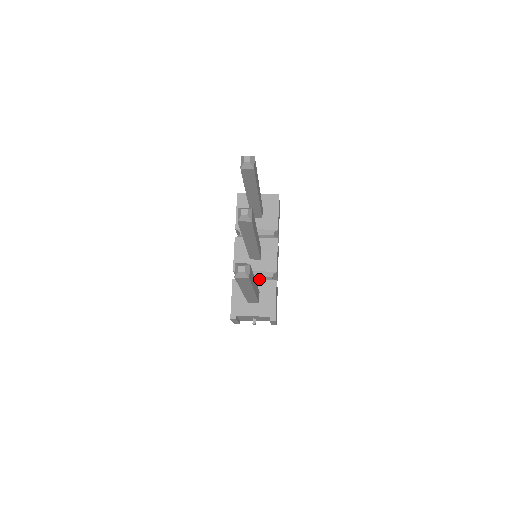
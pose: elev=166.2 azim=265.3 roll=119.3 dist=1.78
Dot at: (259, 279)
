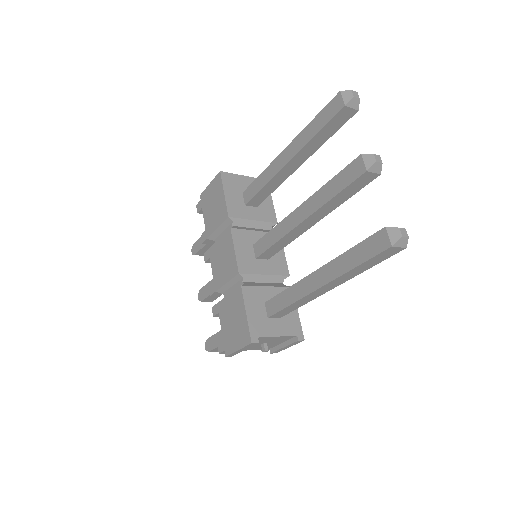
Dot at: (272, 285)
